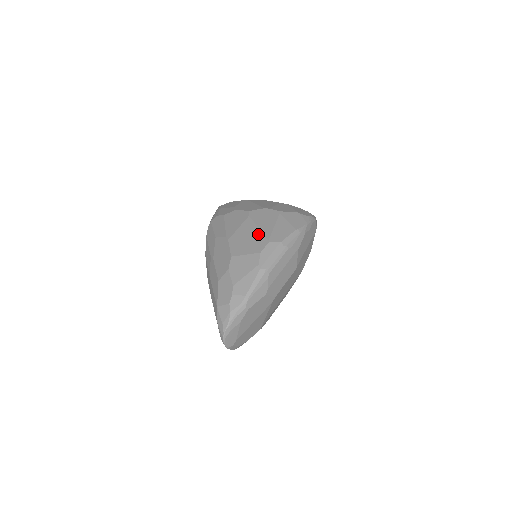
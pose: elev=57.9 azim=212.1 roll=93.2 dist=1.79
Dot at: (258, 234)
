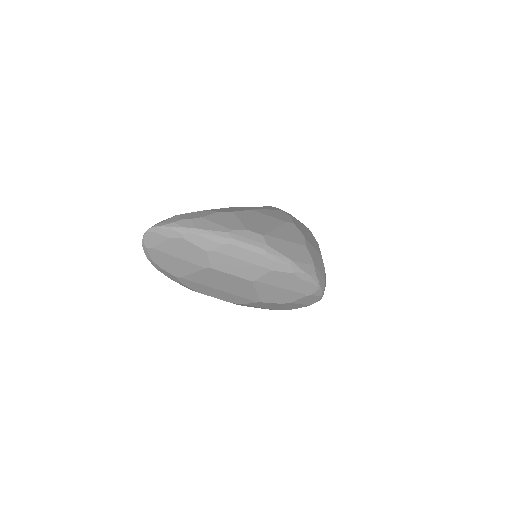
Dot at: (268, 228)
